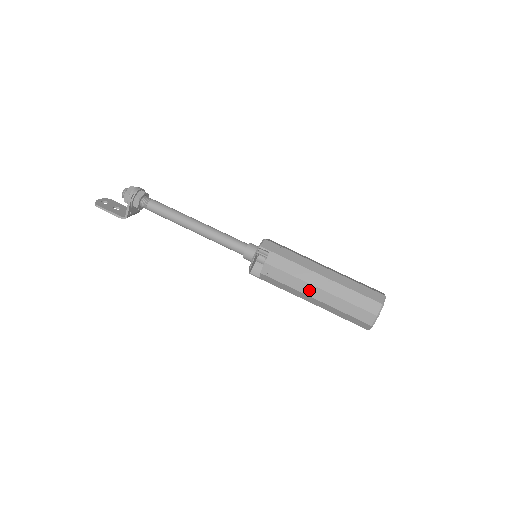
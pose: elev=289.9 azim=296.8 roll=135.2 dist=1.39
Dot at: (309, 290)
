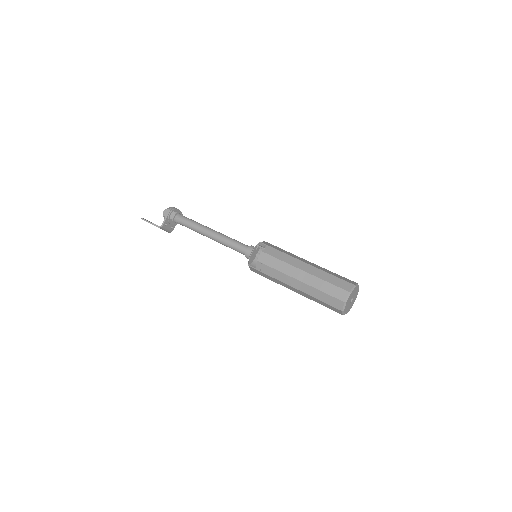
Dot at: (295, 273)
